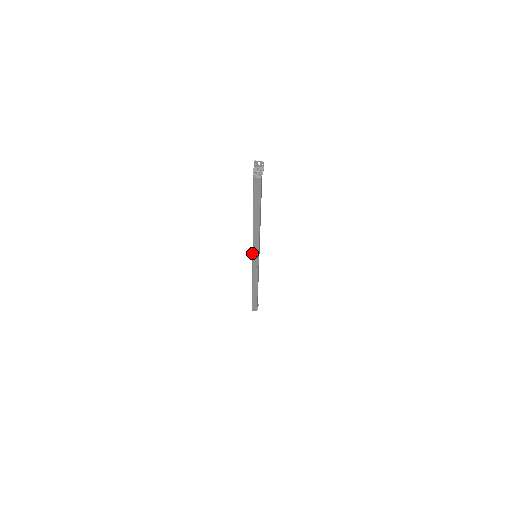
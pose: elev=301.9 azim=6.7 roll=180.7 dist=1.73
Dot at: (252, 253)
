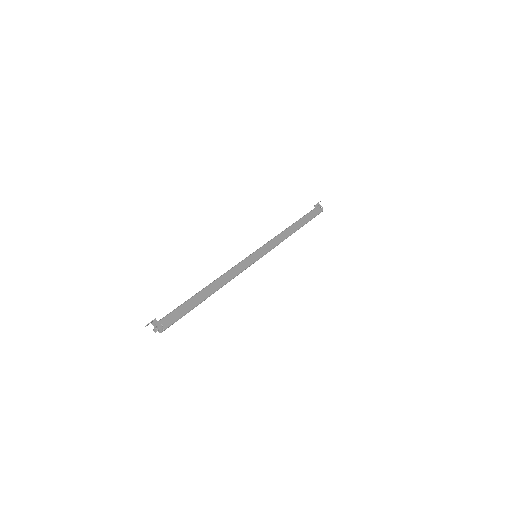
Dot at: occluded
